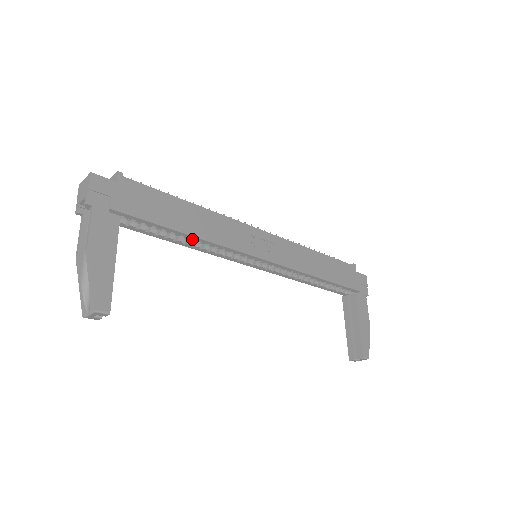
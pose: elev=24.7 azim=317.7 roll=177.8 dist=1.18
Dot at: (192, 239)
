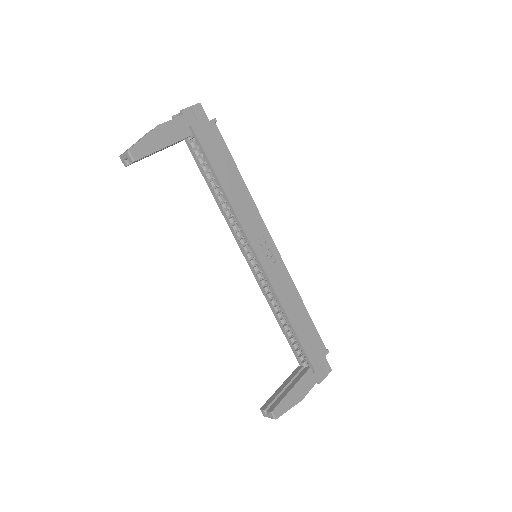
Dot at: (223, 195)
